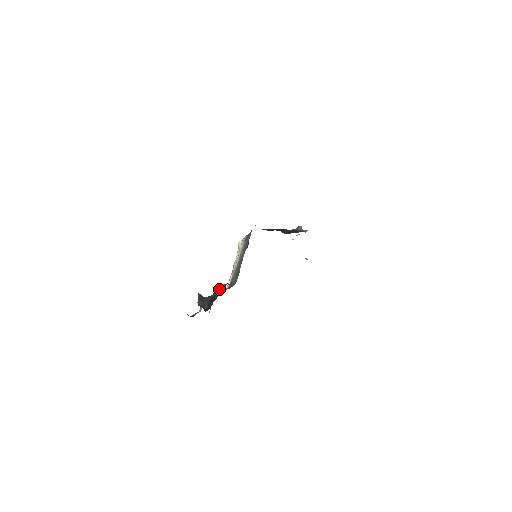
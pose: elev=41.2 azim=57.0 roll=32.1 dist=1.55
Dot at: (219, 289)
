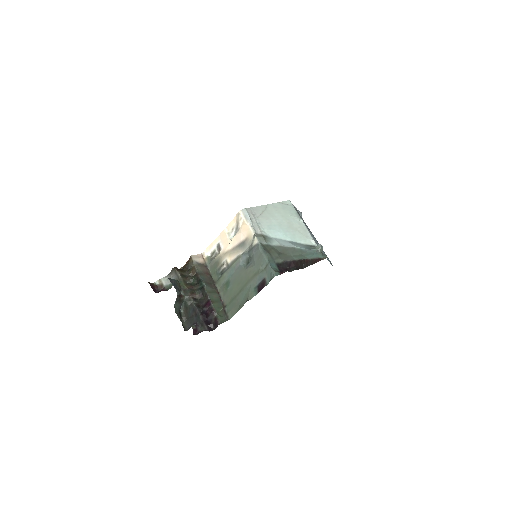
Dot at: (202, 292)
